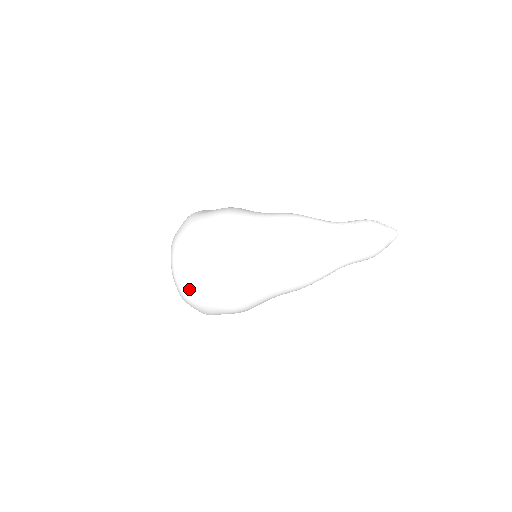
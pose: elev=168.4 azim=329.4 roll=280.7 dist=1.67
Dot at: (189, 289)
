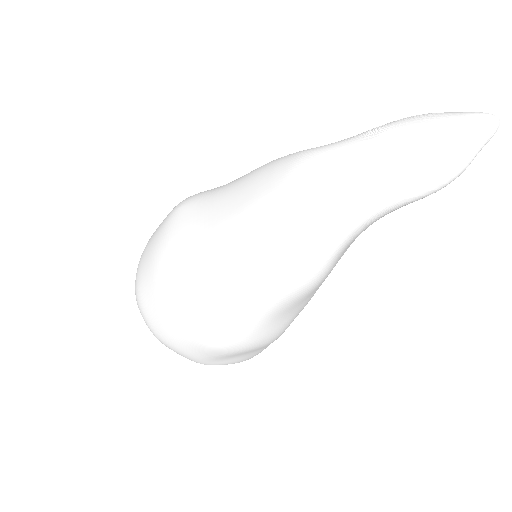
Dot at: (147, 318)
